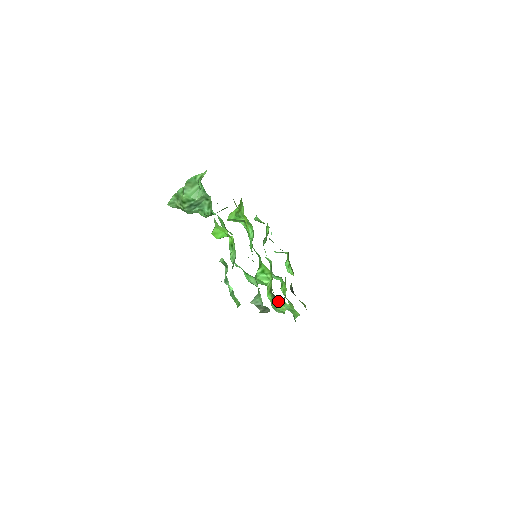
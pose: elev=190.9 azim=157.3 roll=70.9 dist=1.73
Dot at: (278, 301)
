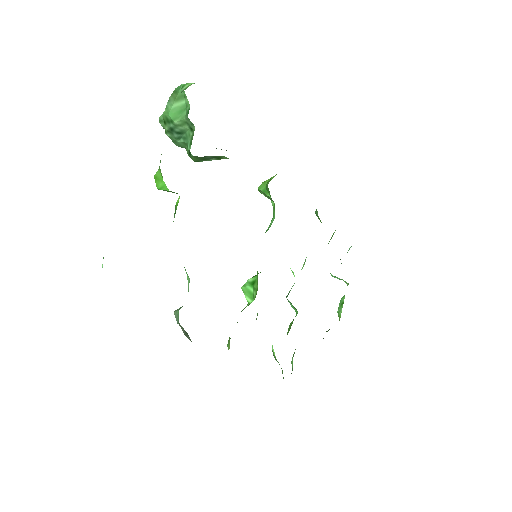
Dot at: occluded
